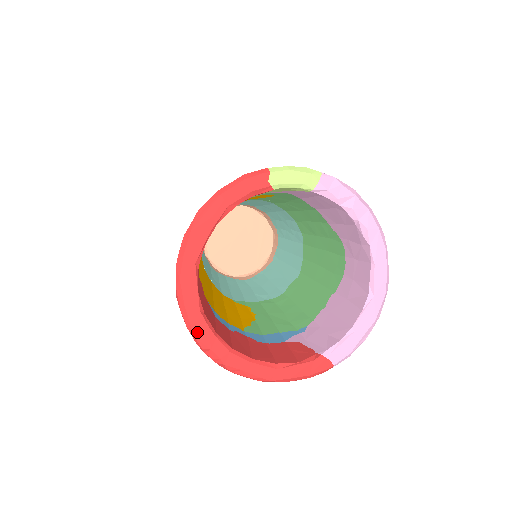
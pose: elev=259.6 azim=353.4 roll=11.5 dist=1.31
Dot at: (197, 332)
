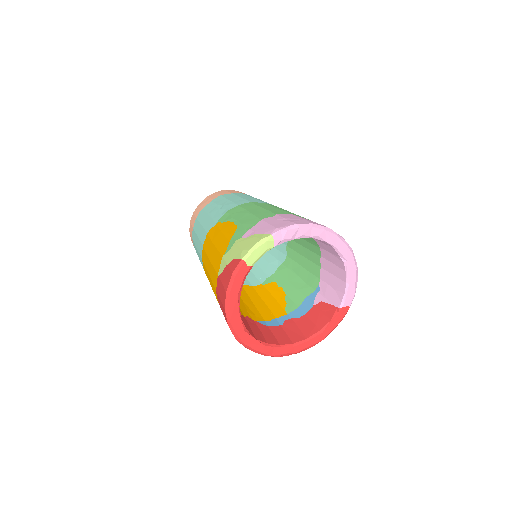
Dot at: (271, 354)
